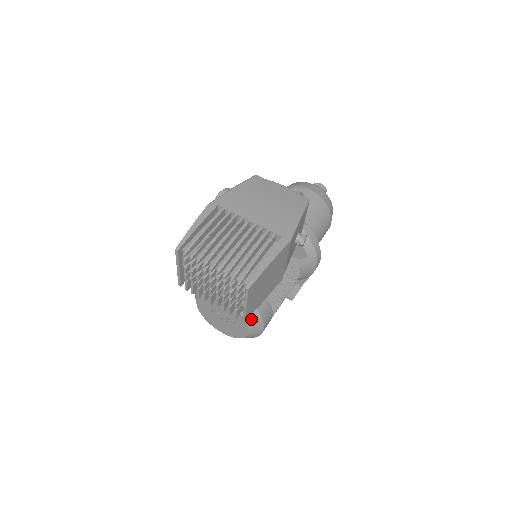
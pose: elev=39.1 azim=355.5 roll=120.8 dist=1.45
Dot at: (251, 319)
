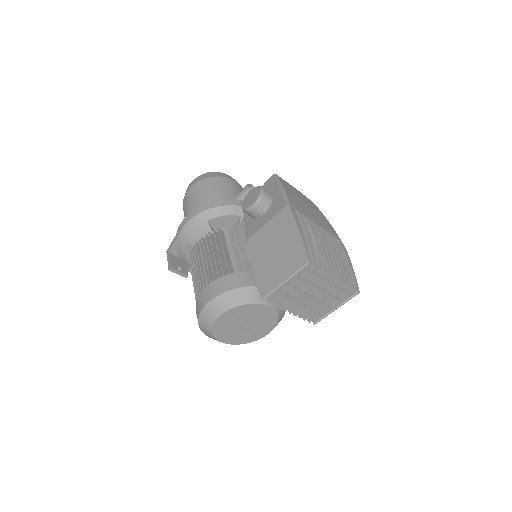
Dot at: (279, 321)
